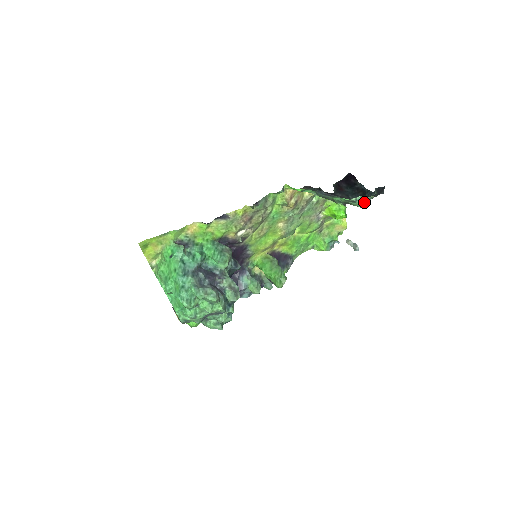
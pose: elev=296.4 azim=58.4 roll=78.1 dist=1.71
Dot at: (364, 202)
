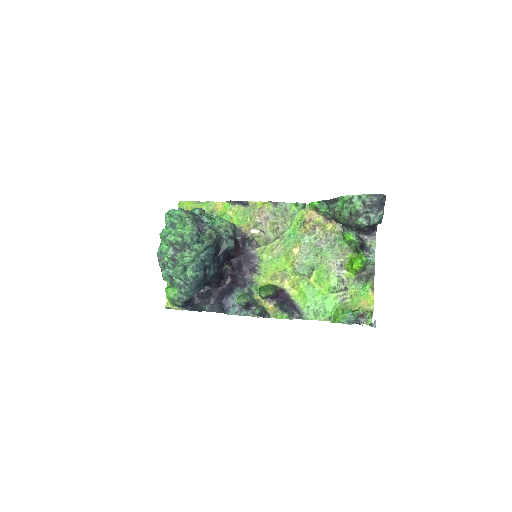
Dot at: (362, 204)
